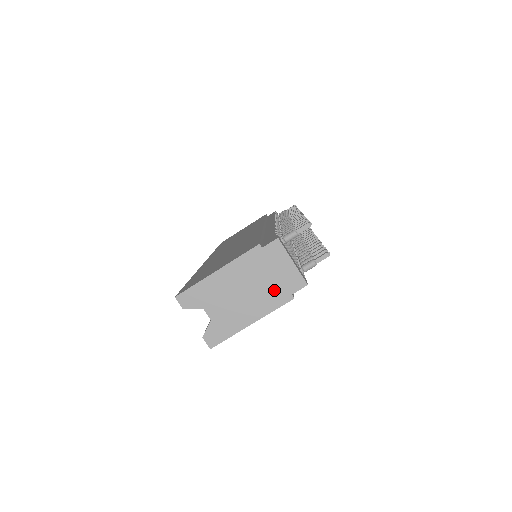
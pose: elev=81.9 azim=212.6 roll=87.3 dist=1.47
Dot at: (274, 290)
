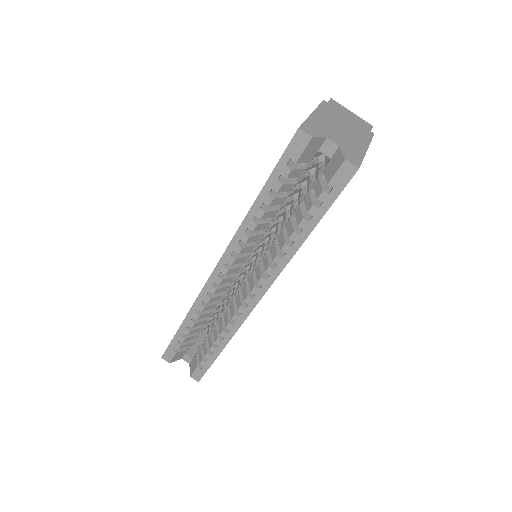
Dot at: (358, 128)
